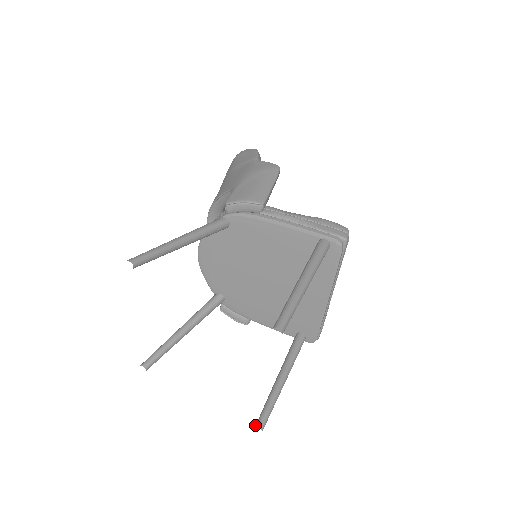
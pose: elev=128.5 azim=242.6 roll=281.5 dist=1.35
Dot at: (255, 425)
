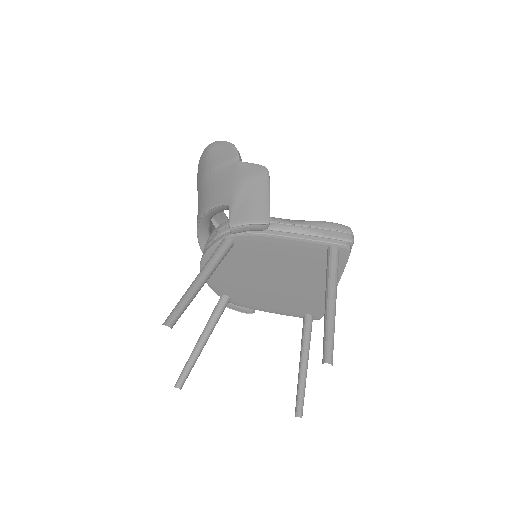
Dot at: occluded
